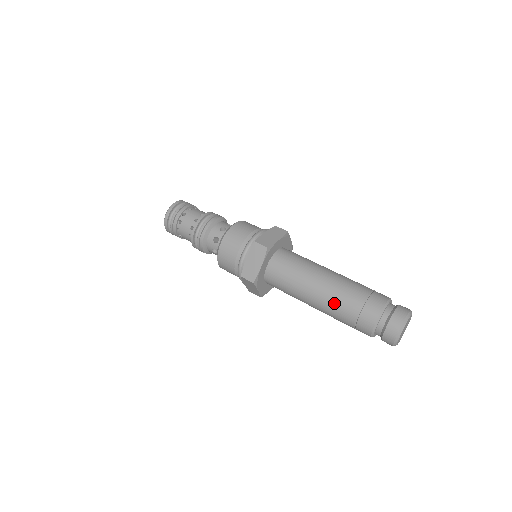
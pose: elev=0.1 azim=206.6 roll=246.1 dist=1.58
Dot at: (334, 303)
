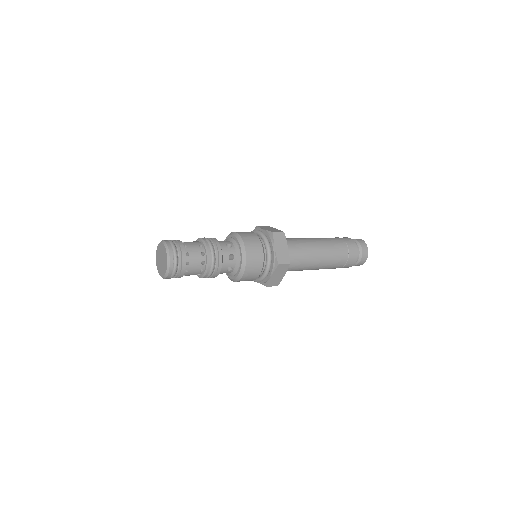
Dot at: (330, 266)
